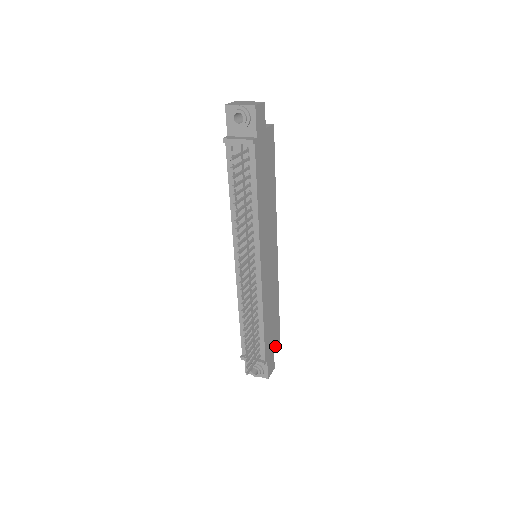
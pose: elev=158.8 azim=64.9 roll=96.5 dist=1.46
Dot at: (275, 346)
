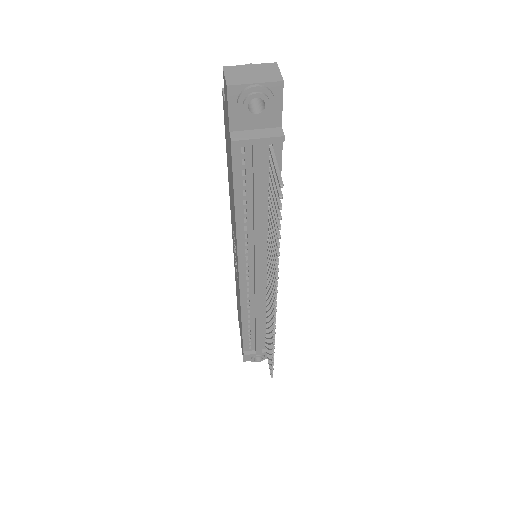
Dot at: occluded
